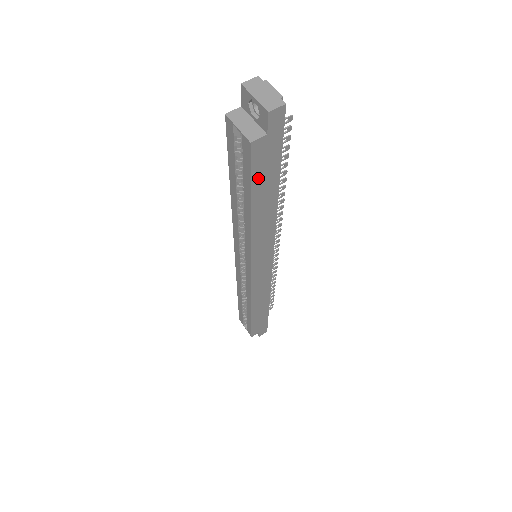
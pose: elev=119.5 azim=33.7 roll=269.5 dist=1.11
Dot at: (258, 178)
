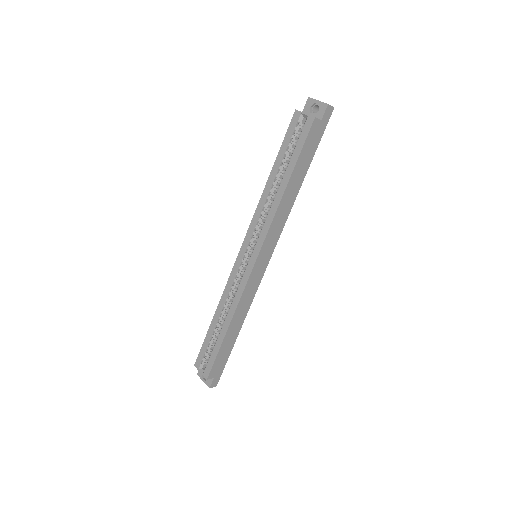
Dot at: (304, 152)
